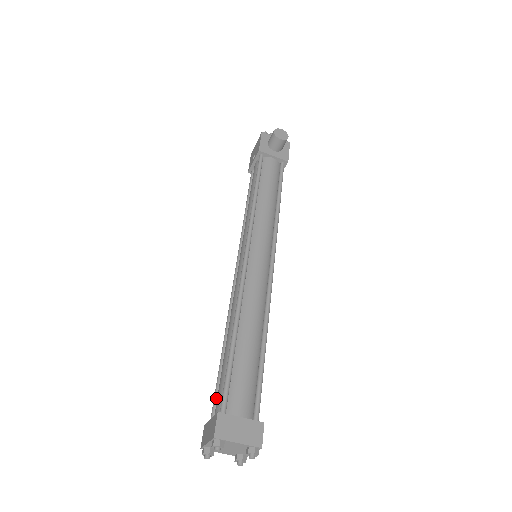
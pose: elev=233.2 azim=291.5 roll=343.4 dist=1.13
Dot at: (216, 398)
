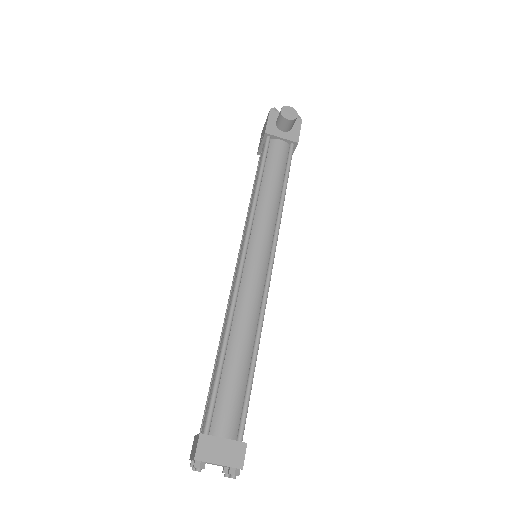
Dot at: occluded
